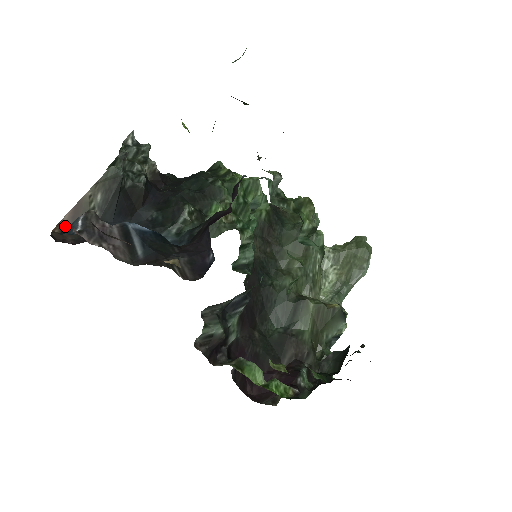
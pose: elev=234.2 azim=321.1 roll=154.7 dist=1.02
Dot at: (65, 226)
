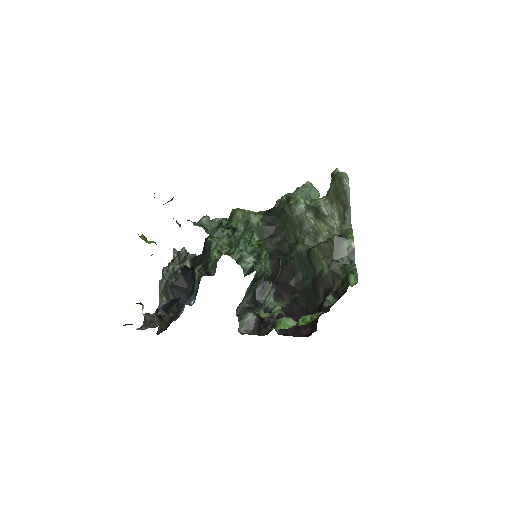
Dot at: occluded
